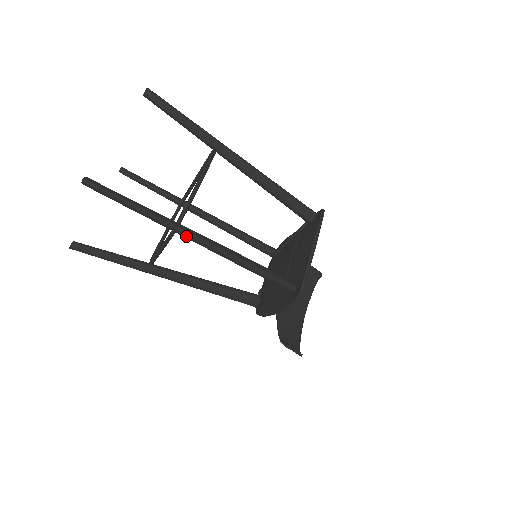
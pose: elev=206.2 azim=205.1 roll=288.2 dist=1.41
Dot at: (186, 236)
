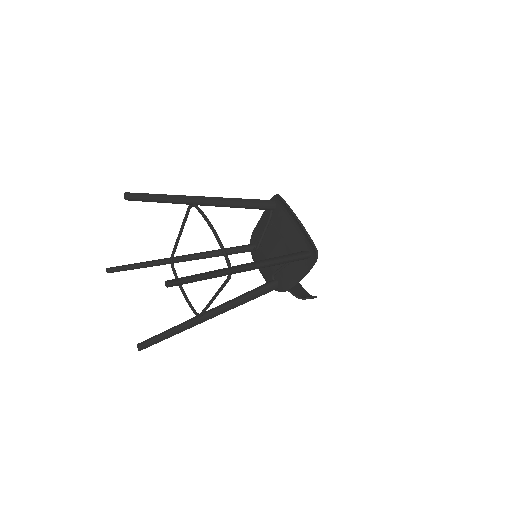
Dot at: (242, 271)
